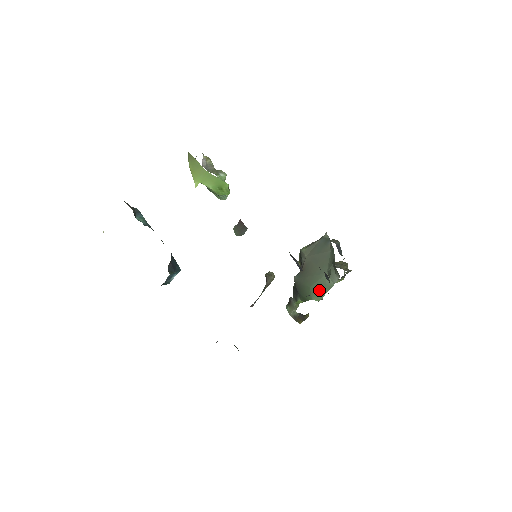
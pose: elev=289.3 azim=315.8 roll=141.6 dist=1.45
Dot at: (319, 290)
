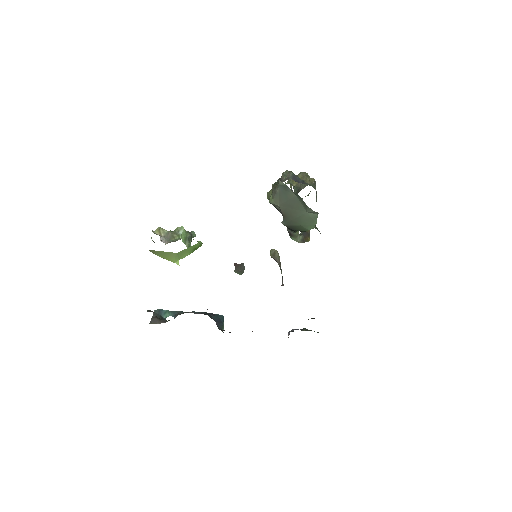
Dot at: (309, 223)
